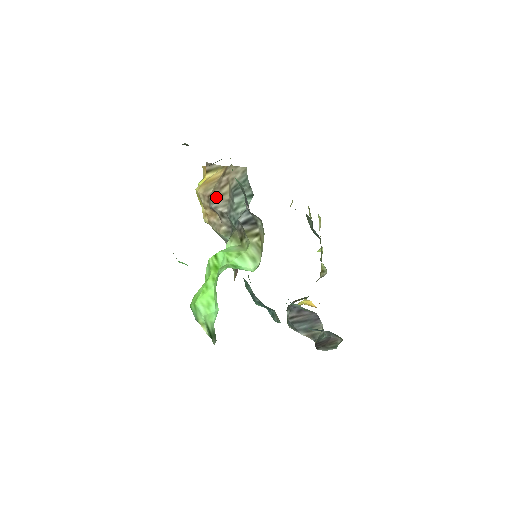
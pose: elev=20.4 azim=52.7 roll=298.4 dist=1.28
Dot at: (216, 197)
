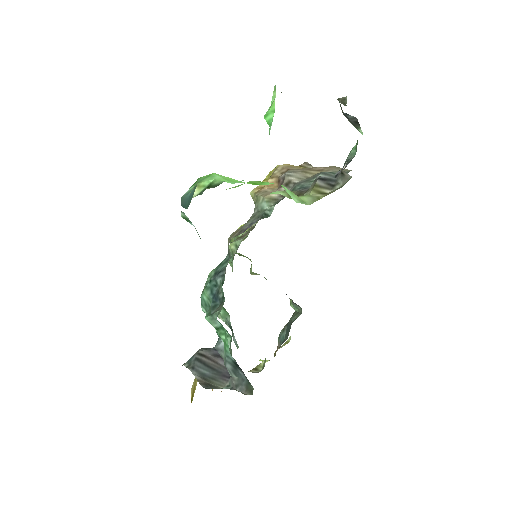
Dot at: (298, 170)
